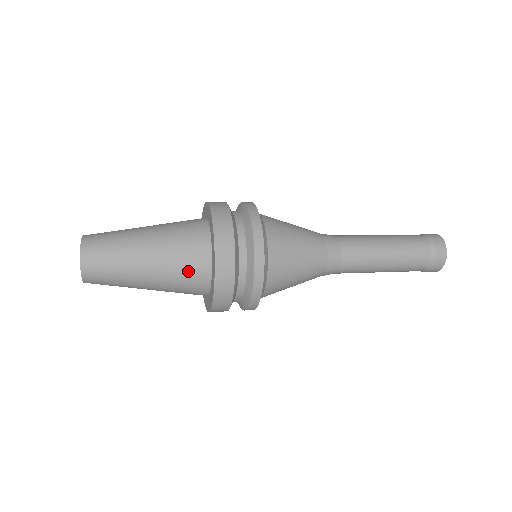
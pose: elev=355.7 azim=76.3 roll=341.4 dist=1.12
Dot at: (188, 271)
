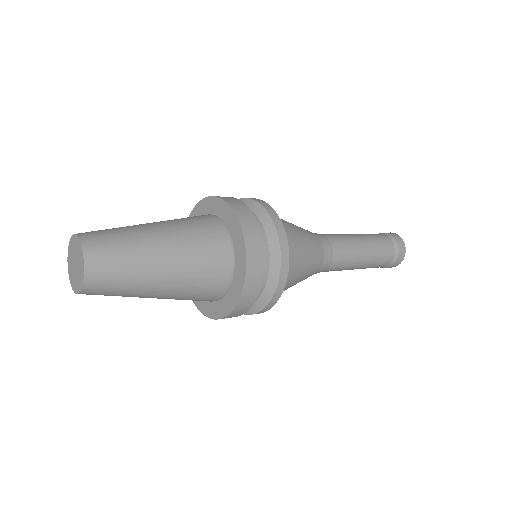
Dot at: (204, 292)
